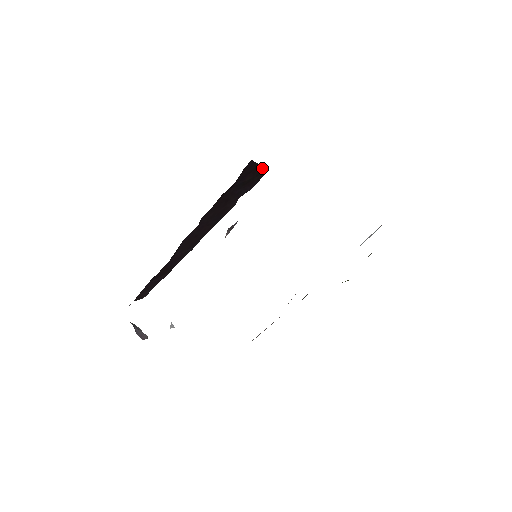
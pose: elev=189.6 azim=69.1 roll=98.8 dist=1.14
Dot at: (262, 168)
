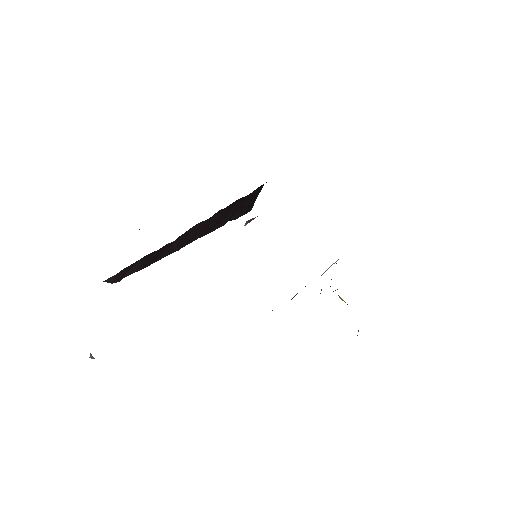
Dot at: (253, 203)
